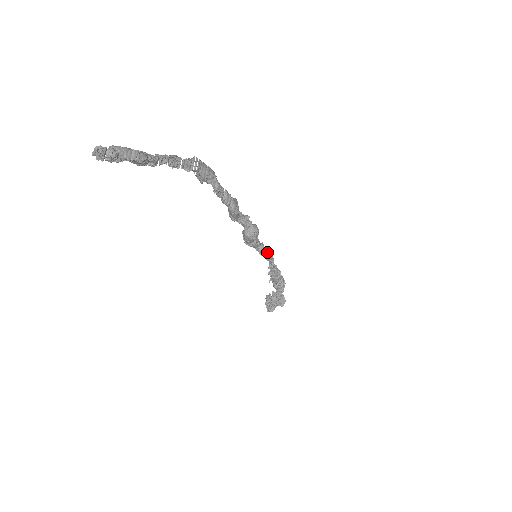
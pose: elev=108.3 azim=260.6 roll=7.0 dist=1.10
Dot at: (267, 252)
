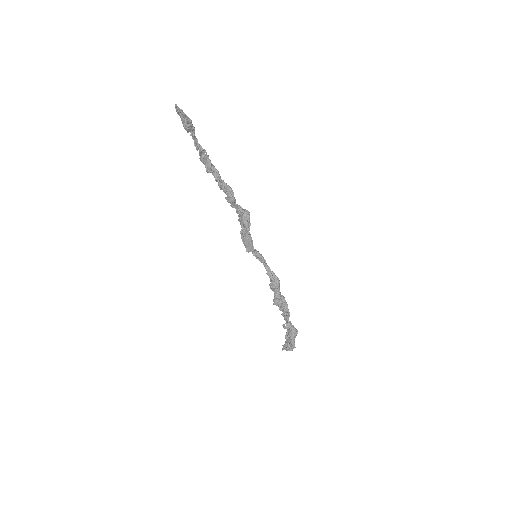
Dot at: (260, 254)
